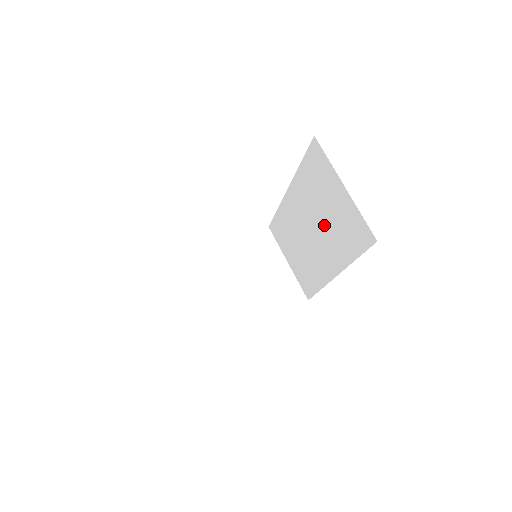
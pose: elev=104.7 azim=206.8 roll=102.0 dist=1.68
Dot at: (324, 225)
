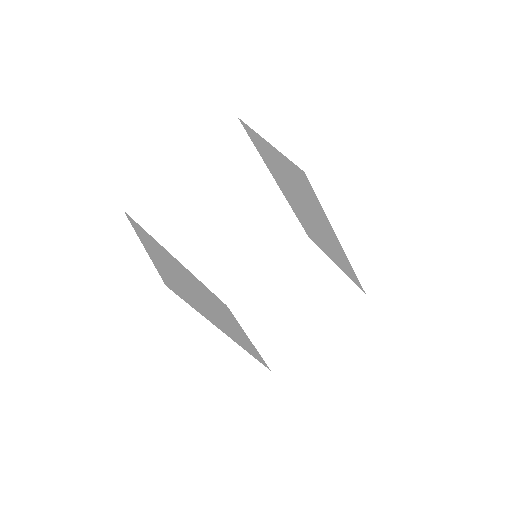
Dot at: (300, 196)
